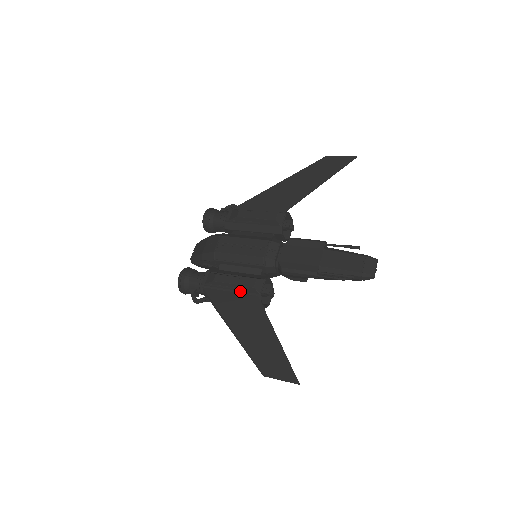
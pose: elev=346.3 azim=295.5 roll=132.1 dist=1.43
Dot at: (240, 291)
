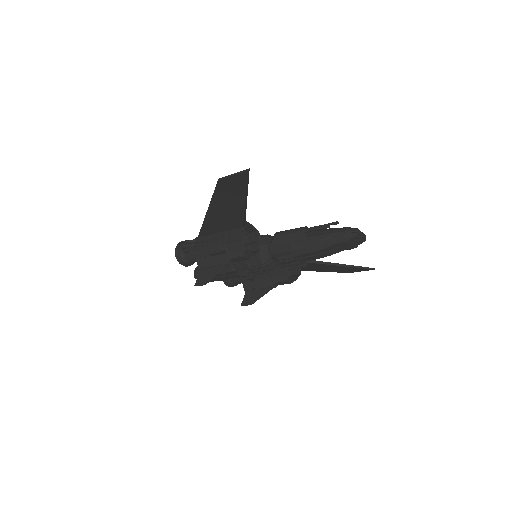
Dot at: occluded
